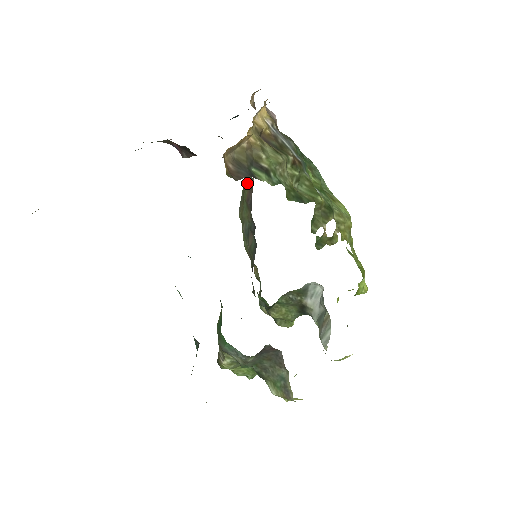
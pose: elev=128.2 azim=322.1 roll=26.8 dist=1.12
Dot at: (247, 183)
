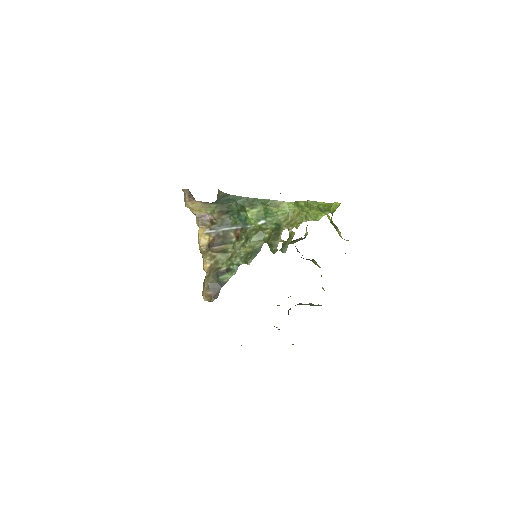
Dot at: occluded
